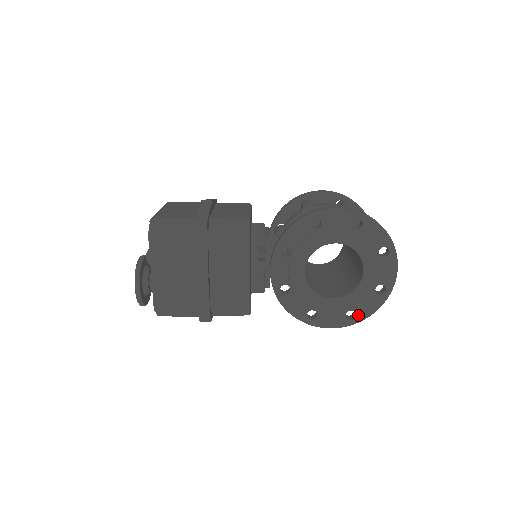
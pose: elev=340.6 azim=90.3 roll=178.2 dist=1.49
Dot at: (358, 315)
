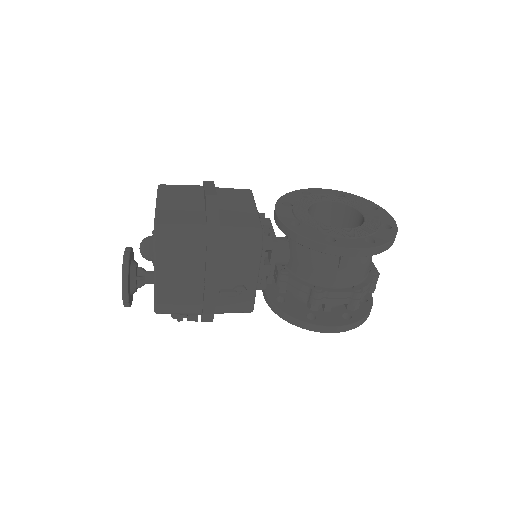
Dot at: (377, 241)
